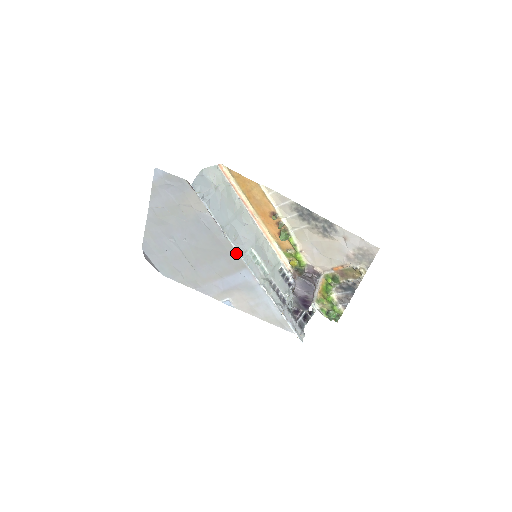
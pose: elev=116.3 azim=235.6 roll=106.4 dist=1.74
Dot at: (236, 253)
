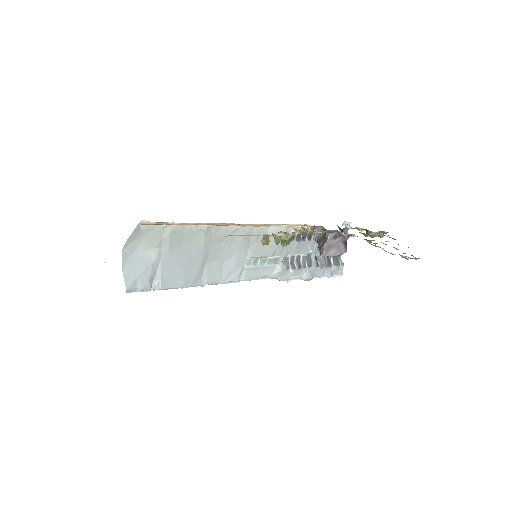
Dot at: occluded
